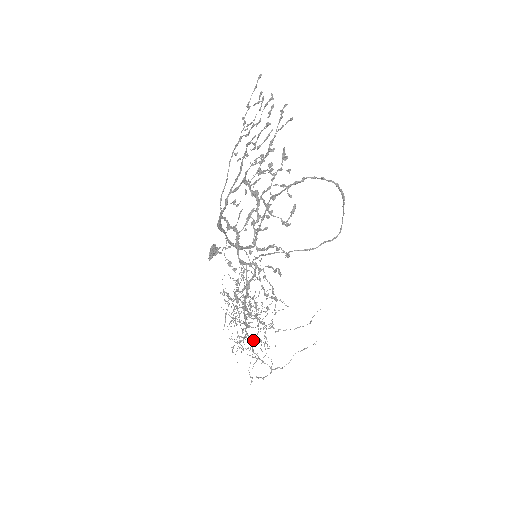
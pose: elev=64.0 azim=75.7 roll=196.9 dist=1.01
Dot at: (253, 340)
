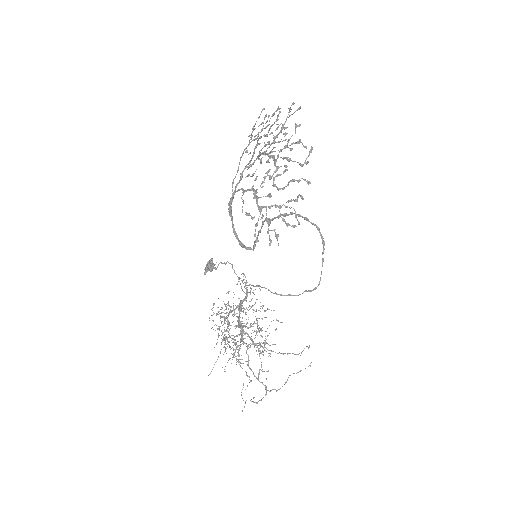
Dot at: occluded
